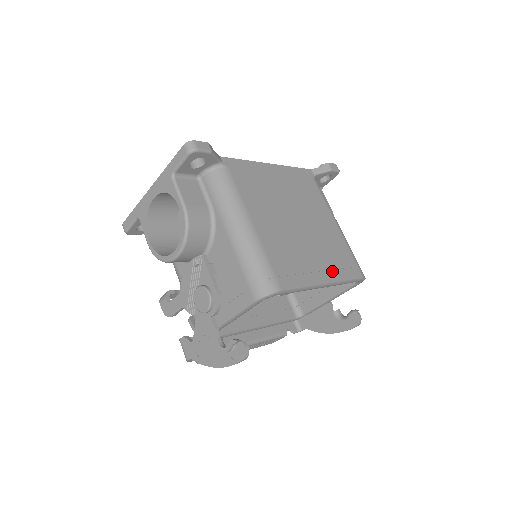
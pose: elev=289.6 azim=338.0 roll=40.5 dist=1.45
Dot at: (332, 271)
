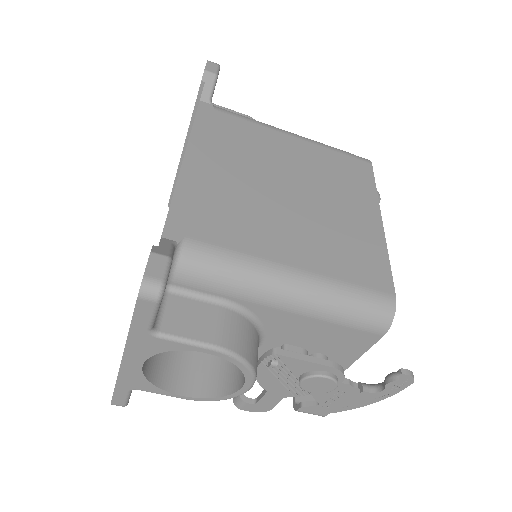
Dot at: (364, 199)
